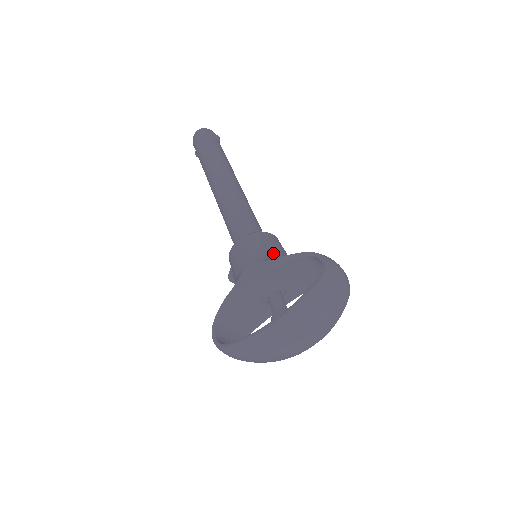
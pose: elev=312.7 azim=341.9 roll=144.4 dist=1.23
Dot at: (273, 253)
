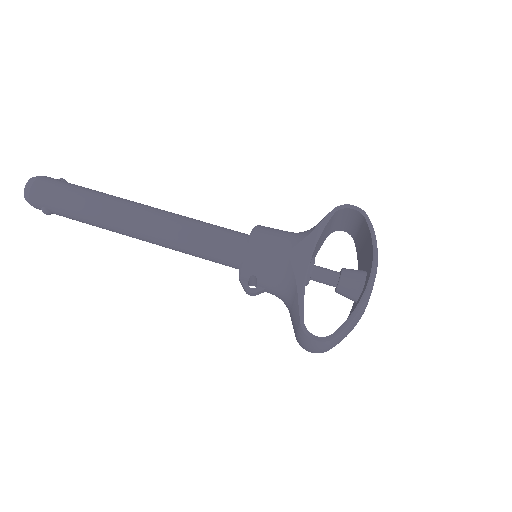
Dot at: (293, 233)
